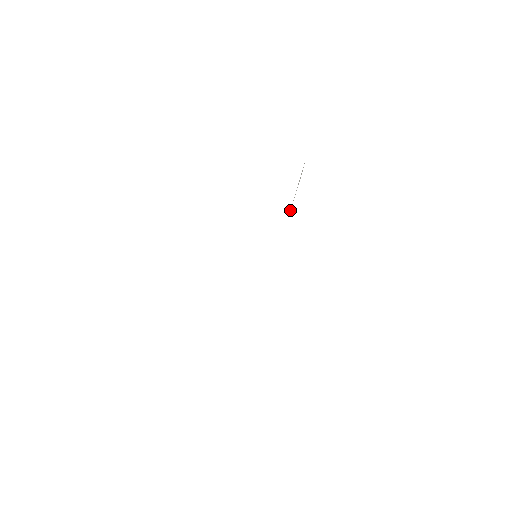
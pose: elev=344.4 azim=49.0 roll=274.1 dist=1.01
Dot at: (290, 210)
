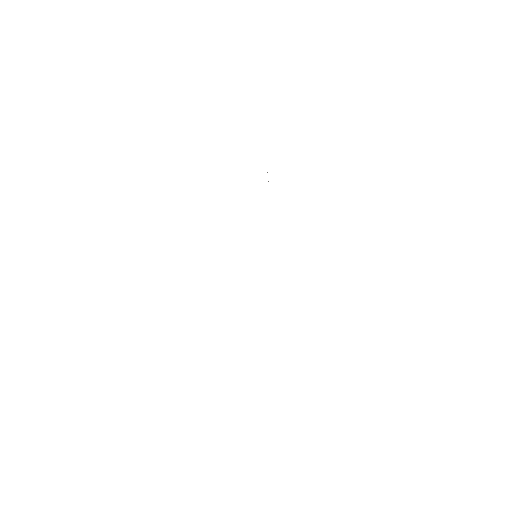
Dot at: occluded
